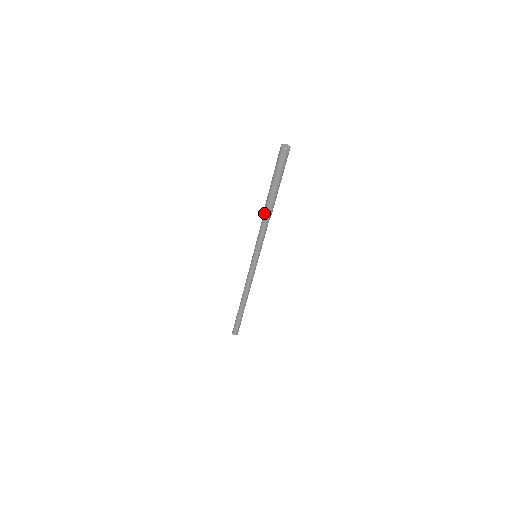
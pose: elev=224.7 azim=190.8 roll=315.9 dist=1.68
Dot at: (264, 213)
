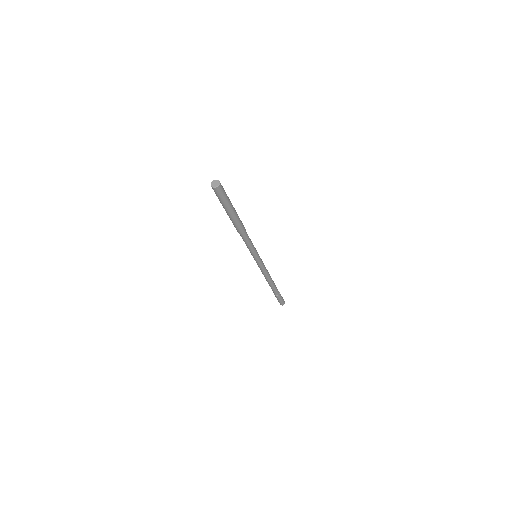
Dot at: occluded
